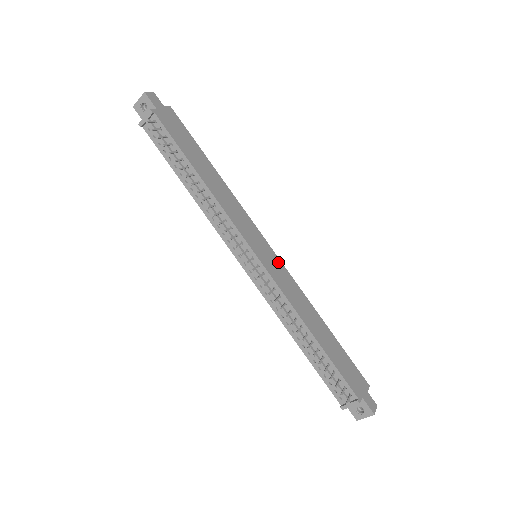
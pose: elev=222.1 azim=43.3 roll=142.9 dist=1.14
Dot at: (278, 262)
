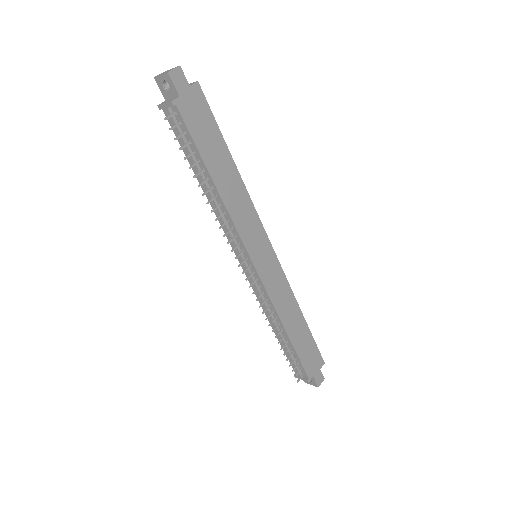
Dot at: (276, 264)
